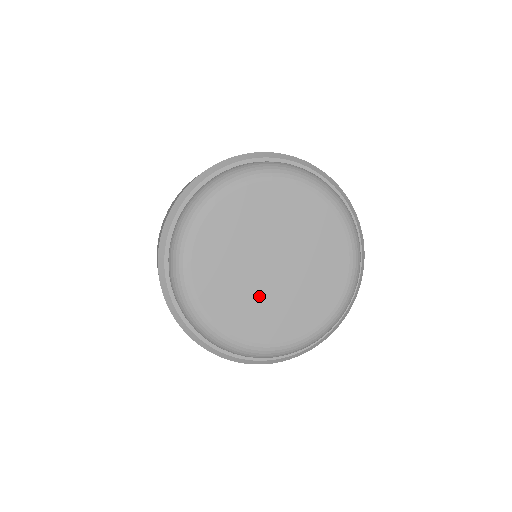
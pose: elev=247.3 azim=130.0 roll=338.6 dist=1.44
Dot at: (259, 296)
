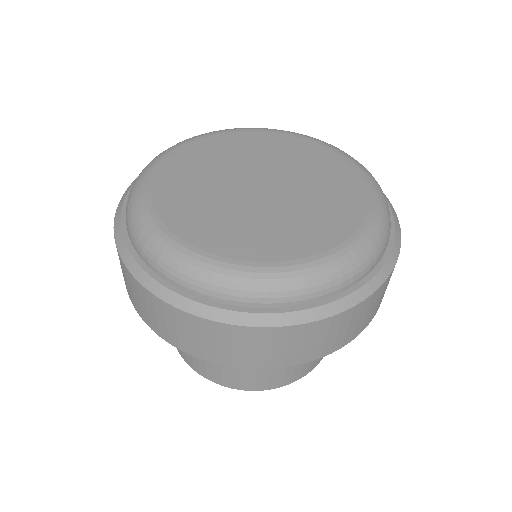
Dot at: (265, 215)
